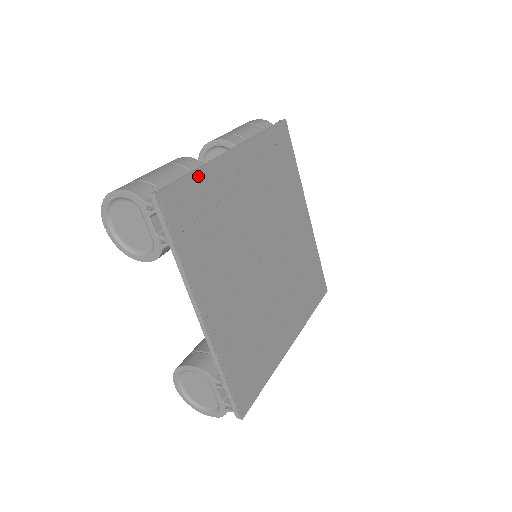
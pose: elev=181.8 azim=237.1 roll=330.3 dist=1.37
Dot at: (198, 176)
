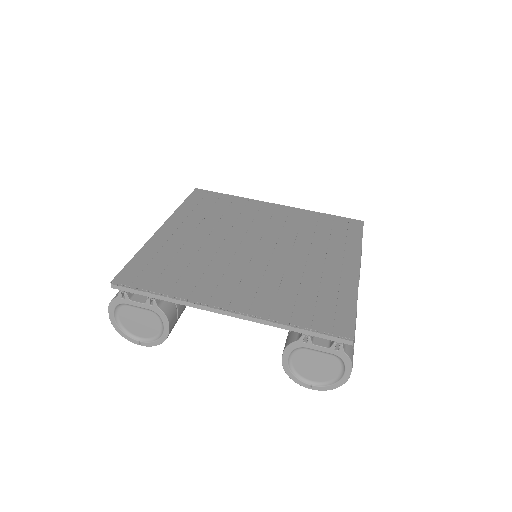
Dot at: (141, 255)
